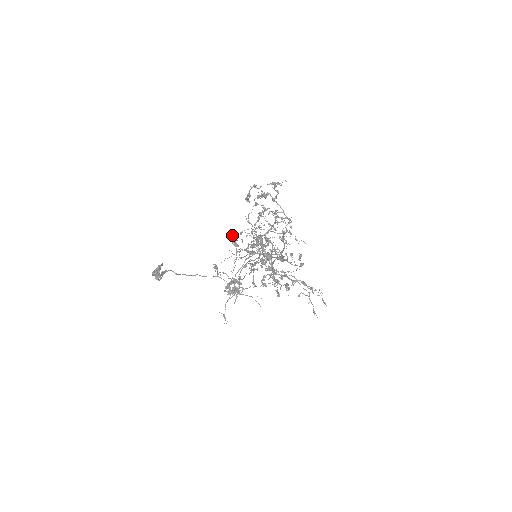
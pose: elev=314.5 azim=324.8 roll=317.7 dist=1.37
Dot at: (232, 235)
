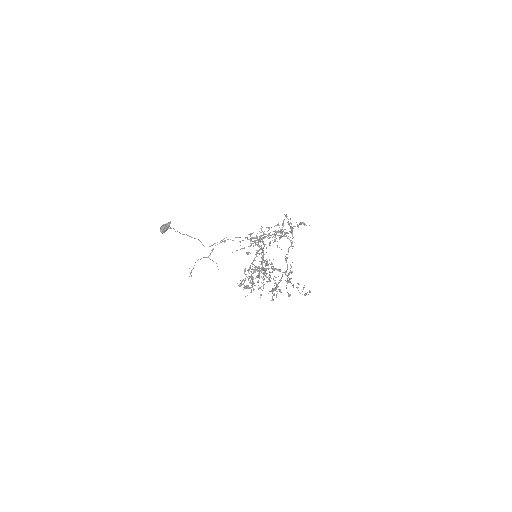
Dot at: occluded
